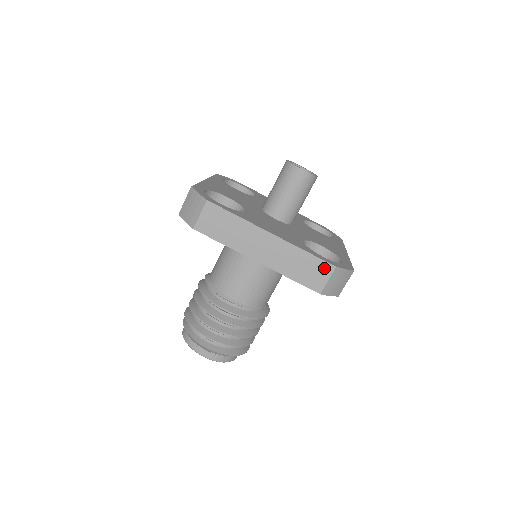
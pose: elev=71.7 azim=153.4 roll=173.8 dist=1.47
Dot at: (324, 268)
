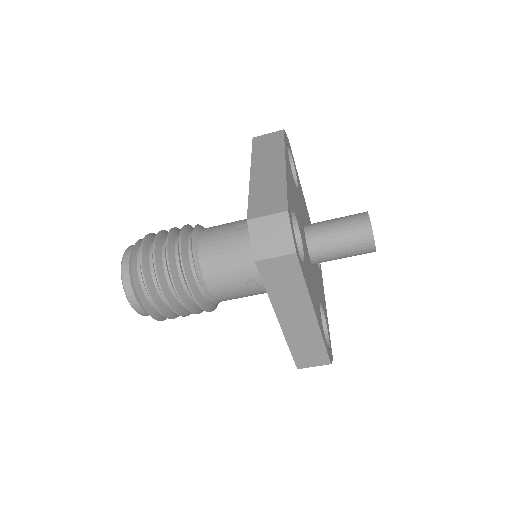
Dot at: (322, 359)
